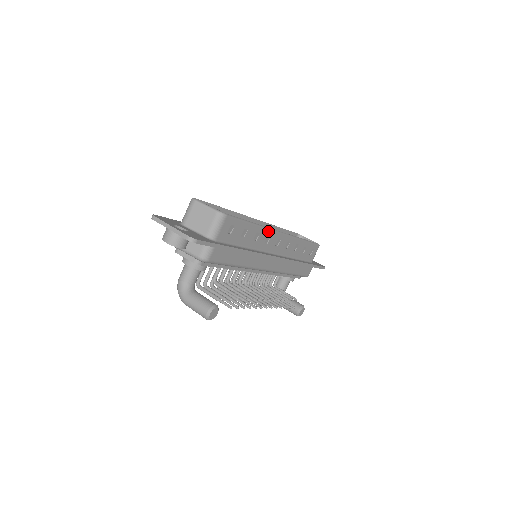
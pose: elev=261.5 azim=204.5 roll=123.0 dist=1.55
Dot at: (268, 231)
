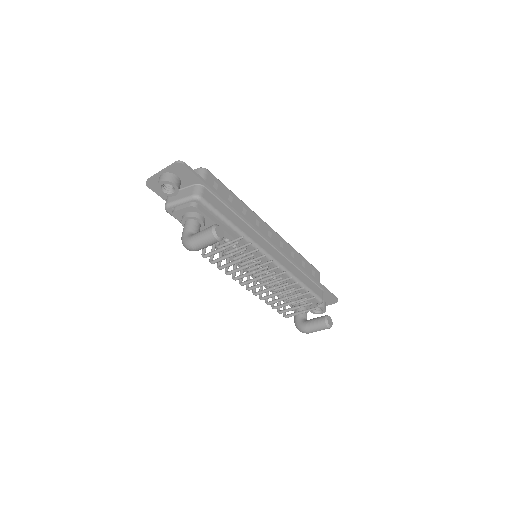
Dot at: (254, 214)
